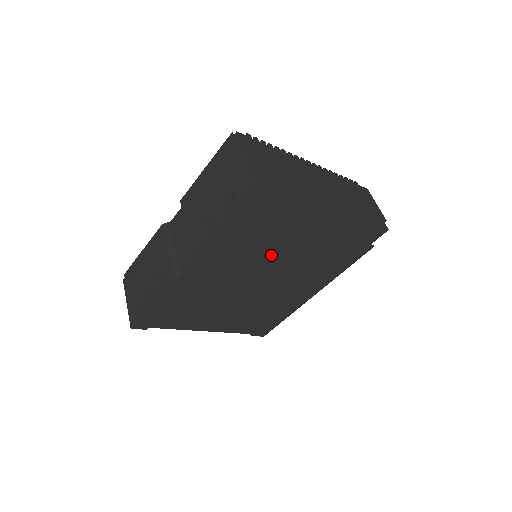
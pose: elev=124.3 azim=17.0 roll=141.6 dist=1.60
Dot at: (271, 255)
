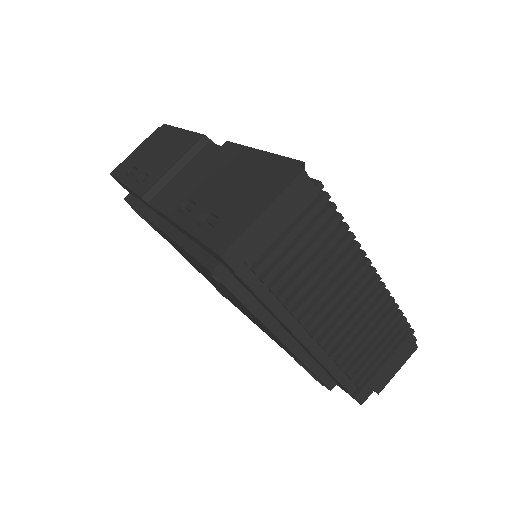
Dot at: occluded
